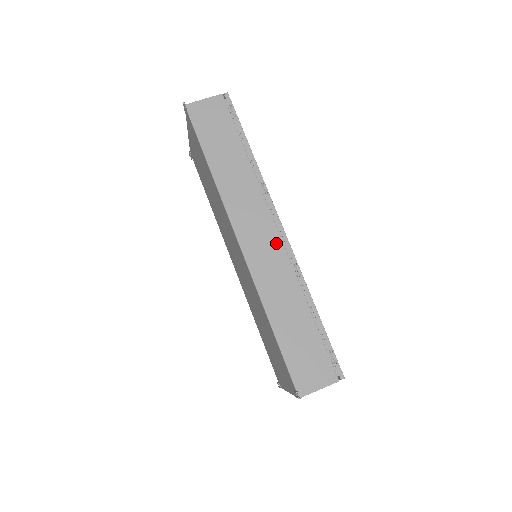
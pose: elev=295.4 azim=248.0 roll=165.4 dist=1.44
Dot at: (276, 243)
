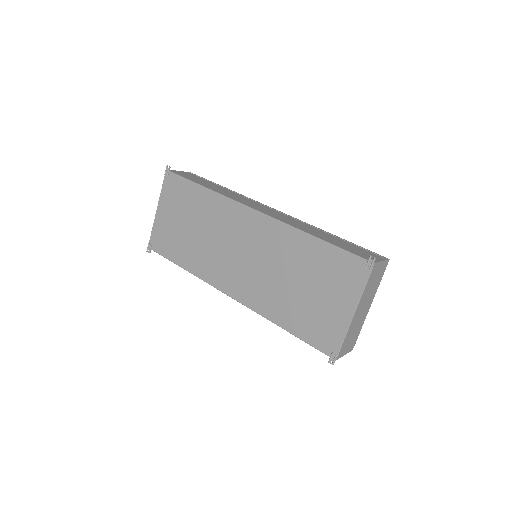
Dot at: (279, 213)
